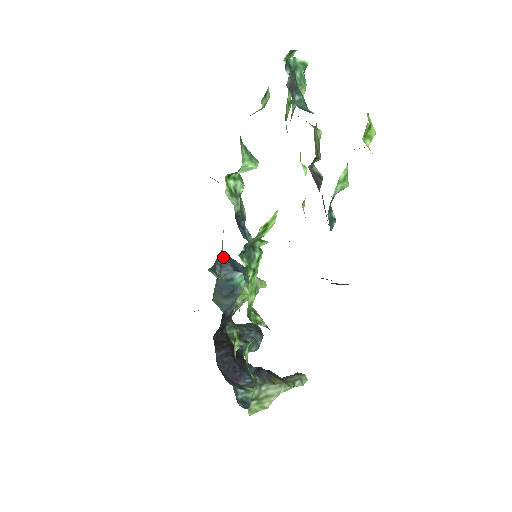
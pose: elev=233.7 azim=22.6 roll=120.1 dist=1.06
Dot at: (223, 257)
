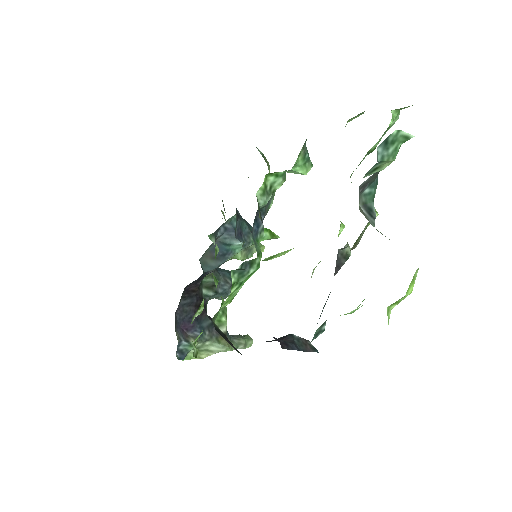
Dot at: (232, 221)
